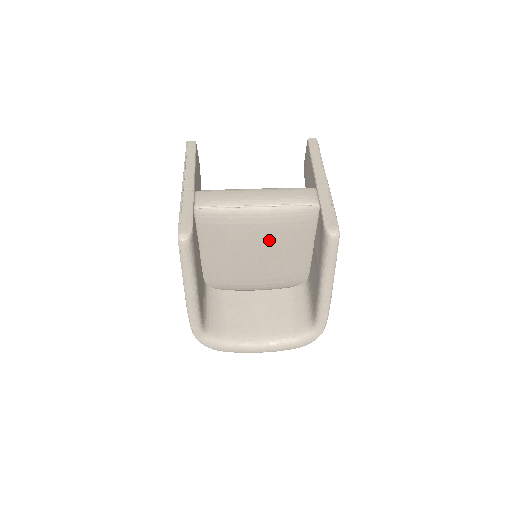
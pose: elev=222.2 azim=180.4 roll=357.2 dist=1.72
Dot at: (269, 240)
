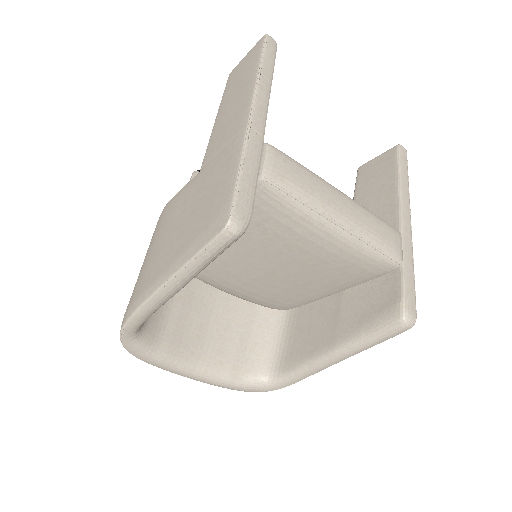
Dot at: (307, 265)
